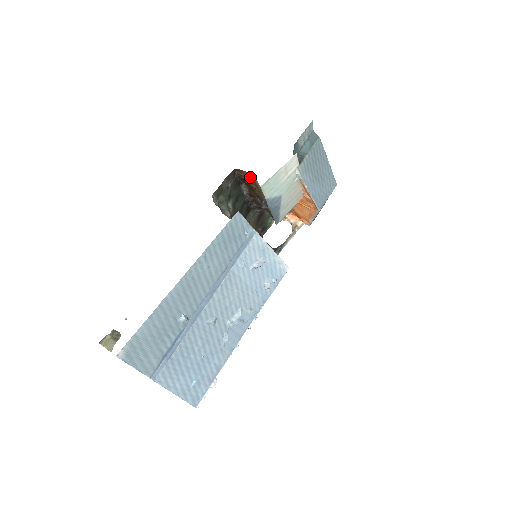
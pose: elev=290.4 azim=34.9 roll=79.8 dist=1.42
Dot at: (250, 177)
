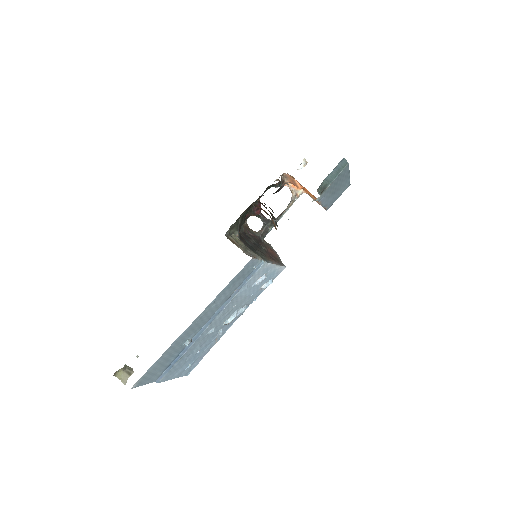
Dot at: (267, 213)
